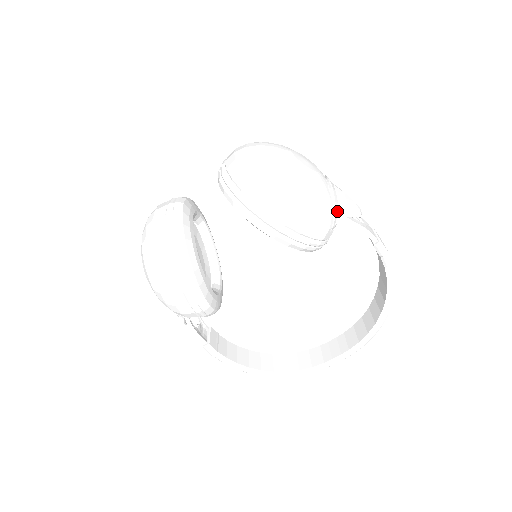
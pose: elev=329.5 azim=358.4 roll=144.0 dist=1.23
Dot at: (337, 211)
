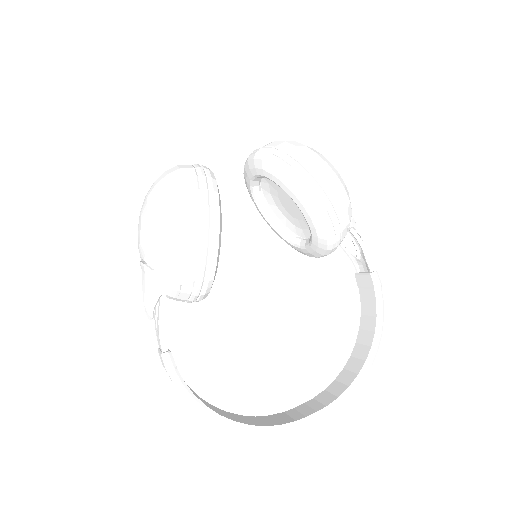
Dot at: occluded
